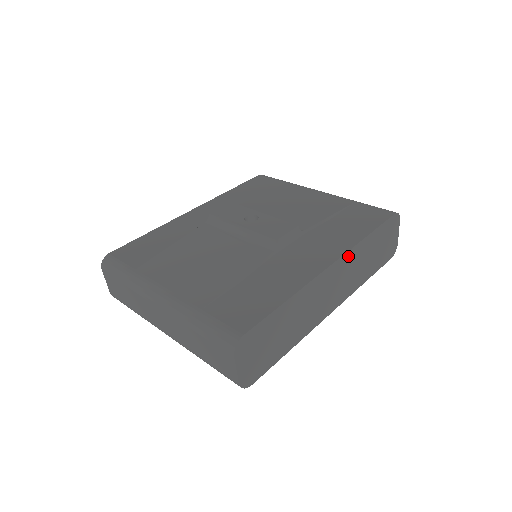
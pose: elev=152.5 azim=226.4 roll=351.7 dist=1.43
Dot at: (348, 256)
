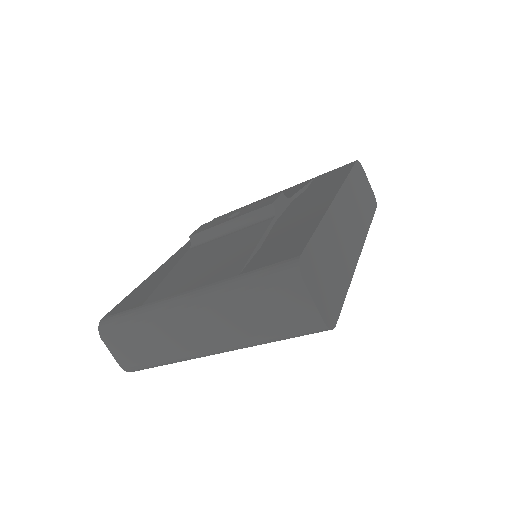
Dot at: (344, 192)
